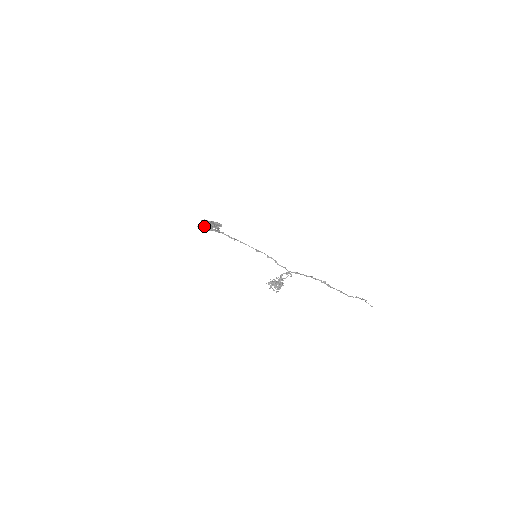
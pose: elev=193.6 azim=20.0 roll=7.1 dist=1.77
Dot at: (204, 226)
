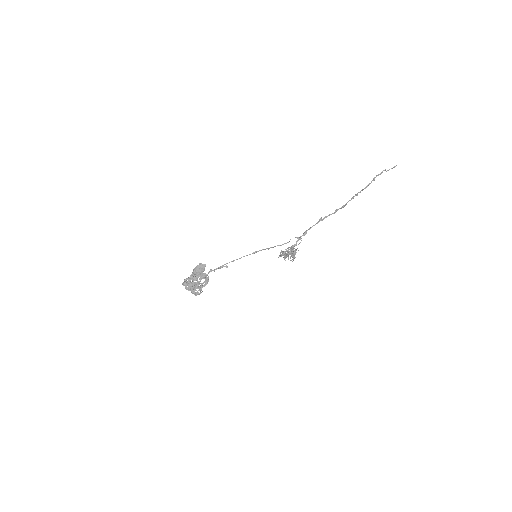
Dot at: (192, 293)
